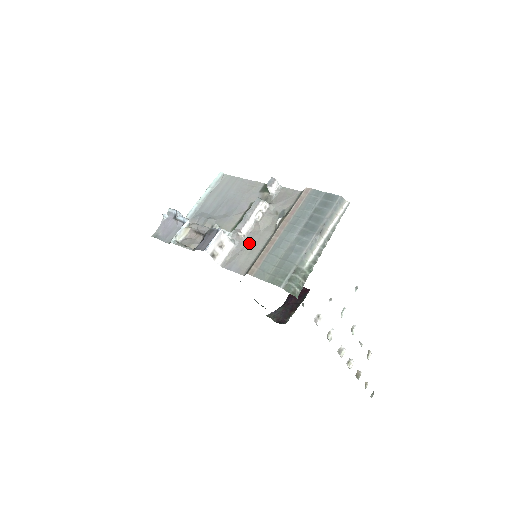
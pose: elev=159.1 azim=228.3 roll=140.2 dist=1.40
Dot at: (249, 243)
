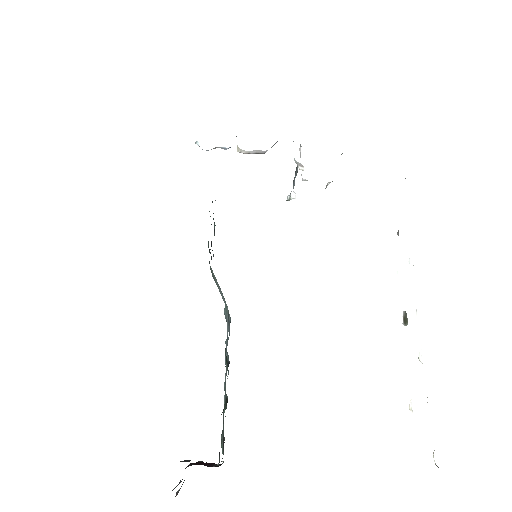
Dot at: occluded
